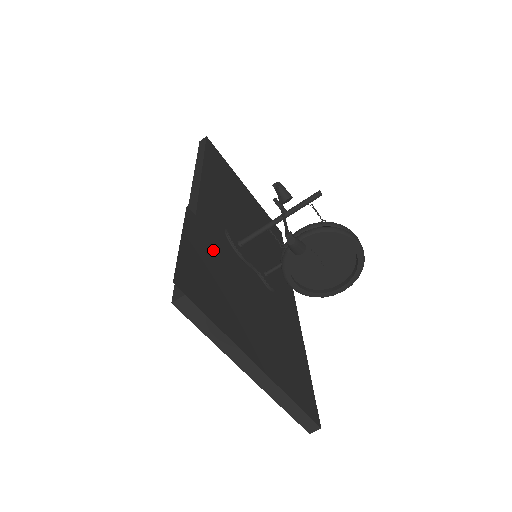
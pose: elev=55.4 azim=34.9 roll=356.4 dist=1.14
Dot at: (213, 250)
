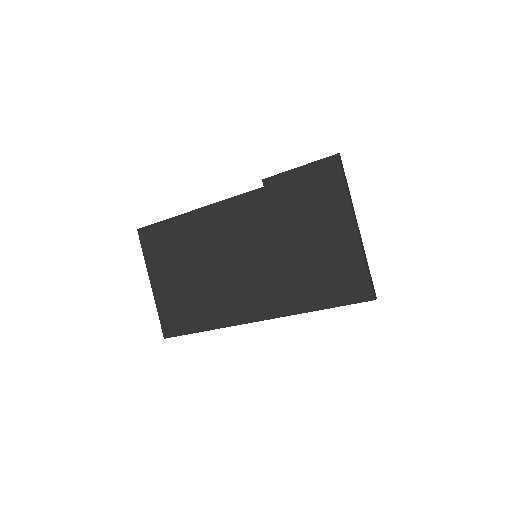
Dot at: occluded
